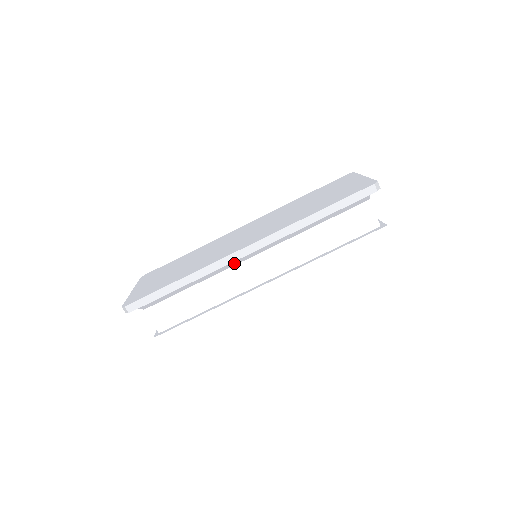
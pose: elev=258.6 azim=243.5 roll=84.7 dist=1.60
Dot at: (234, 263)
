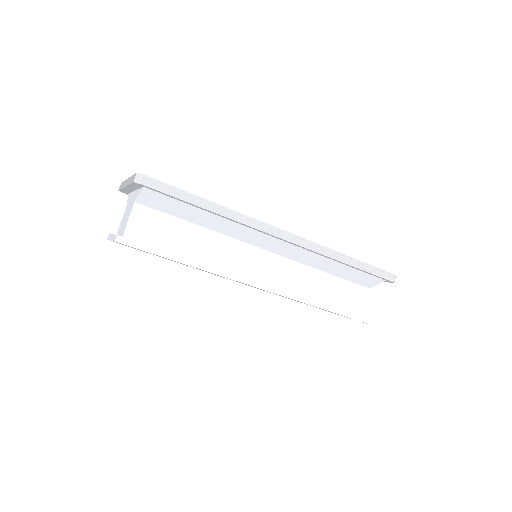
Dot at: (252, 239)
